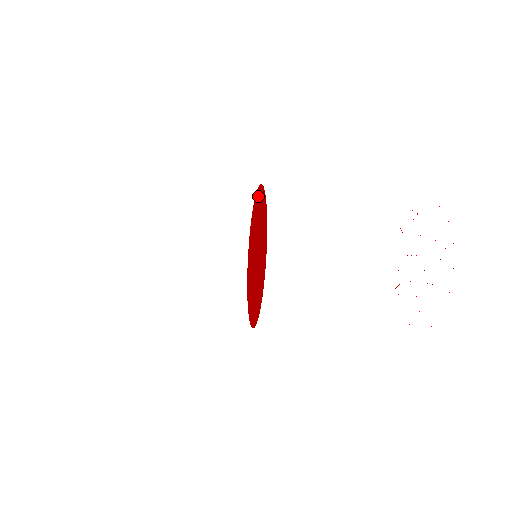
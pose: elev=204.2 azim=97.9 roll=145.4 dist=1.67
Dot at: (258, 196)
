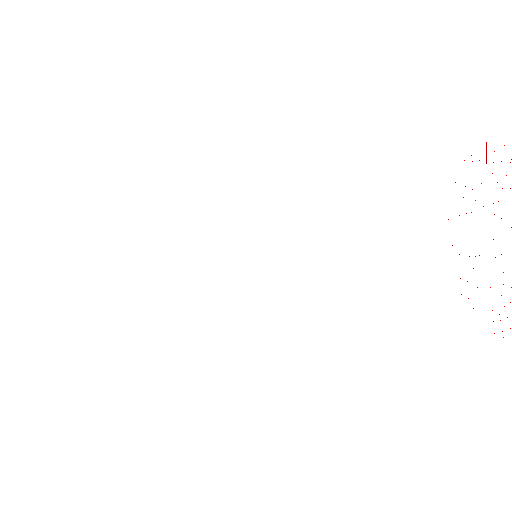
Dot at: occluded
